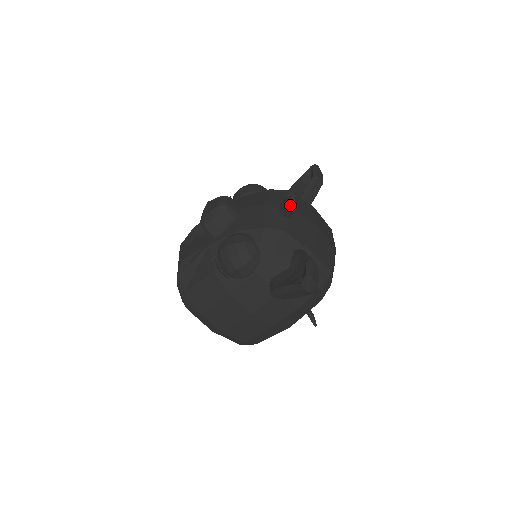
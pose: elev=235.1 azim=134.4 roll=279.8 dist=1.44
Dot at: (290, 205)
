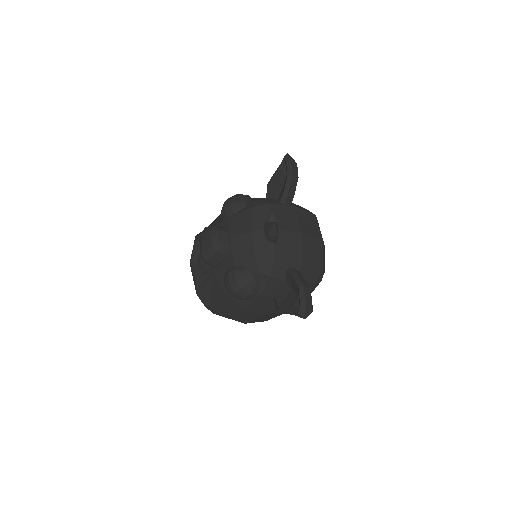
Dot at: (273, 231)
